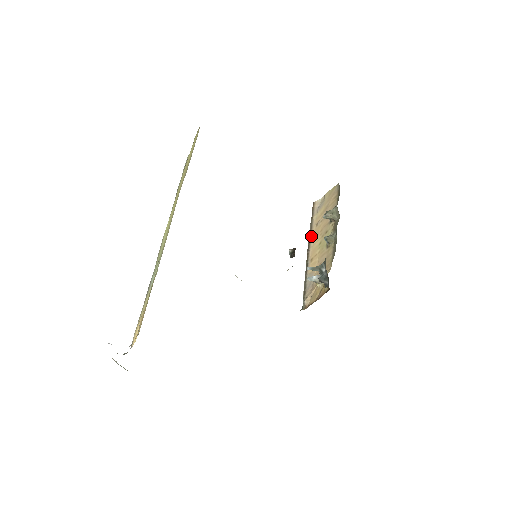
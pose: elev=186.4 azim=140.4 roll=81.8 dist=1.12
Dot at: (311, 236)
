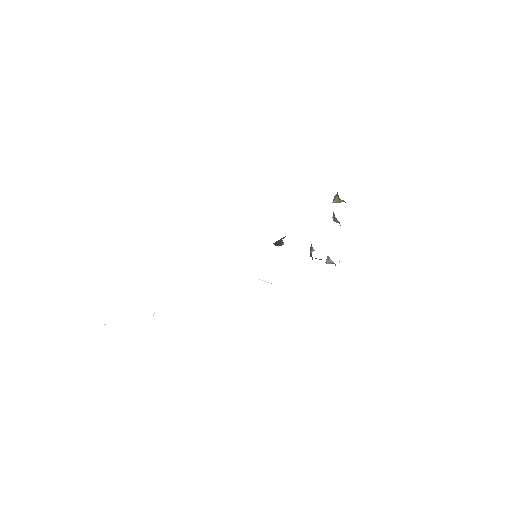
Dot at: occluded
